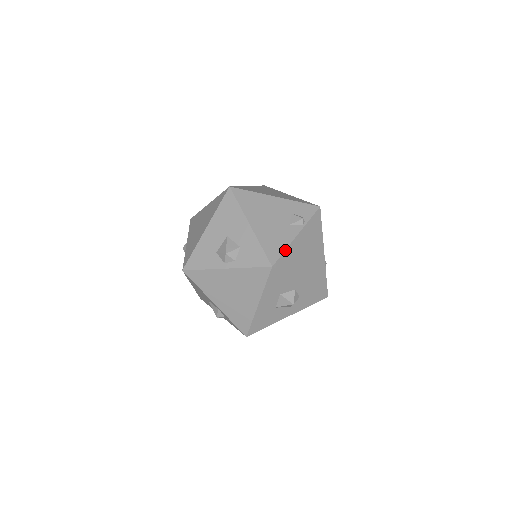
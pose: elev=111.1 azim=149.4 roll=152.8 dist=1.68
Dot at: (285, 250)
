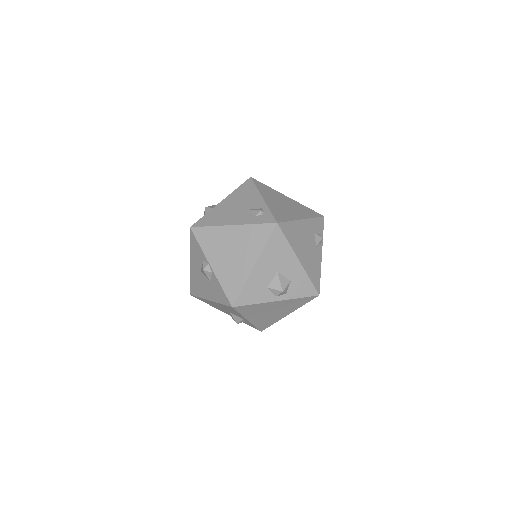
Dot at: (320, 274)
